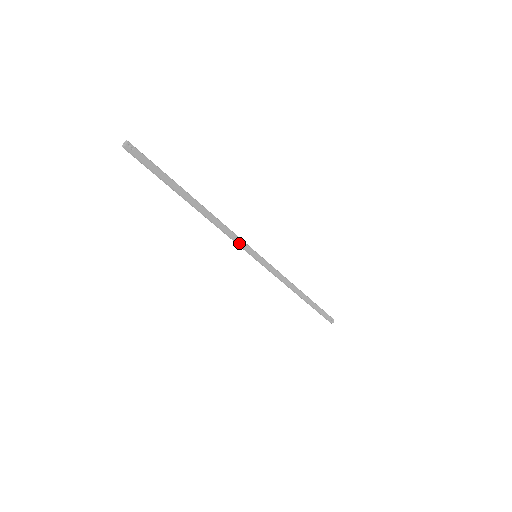
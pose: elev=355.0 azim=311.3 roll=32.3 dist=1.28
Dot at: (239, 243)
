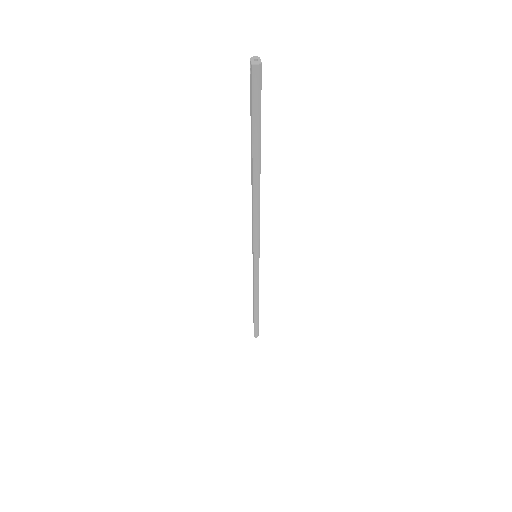
Dot at: (259, 237)
